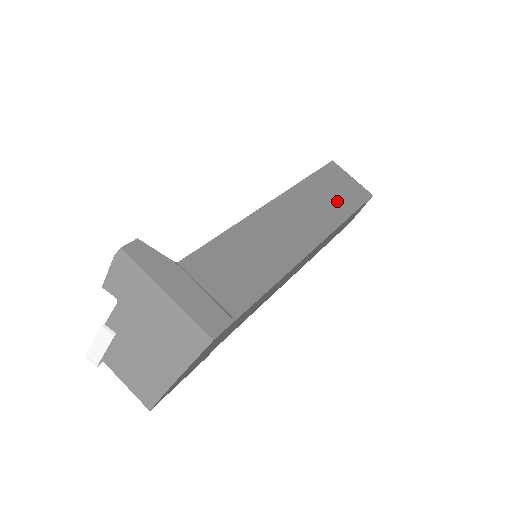
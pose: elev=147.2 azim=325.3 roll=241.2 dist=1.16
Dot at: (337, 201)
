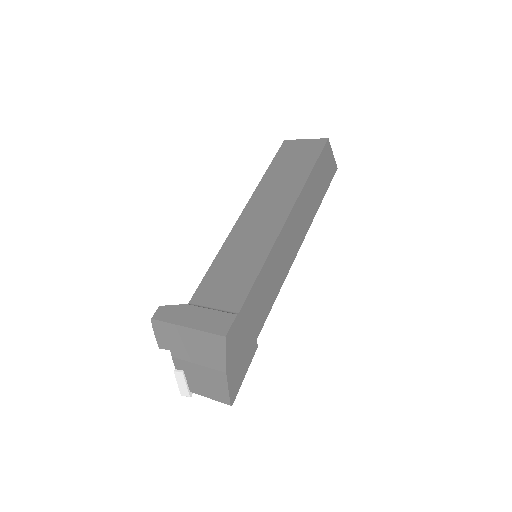
Dot at: (296, 169)
